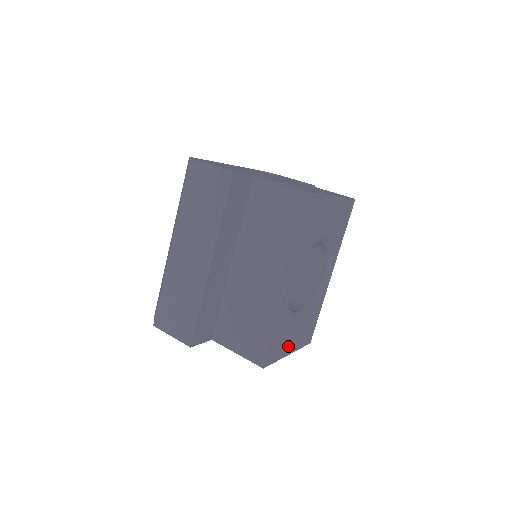
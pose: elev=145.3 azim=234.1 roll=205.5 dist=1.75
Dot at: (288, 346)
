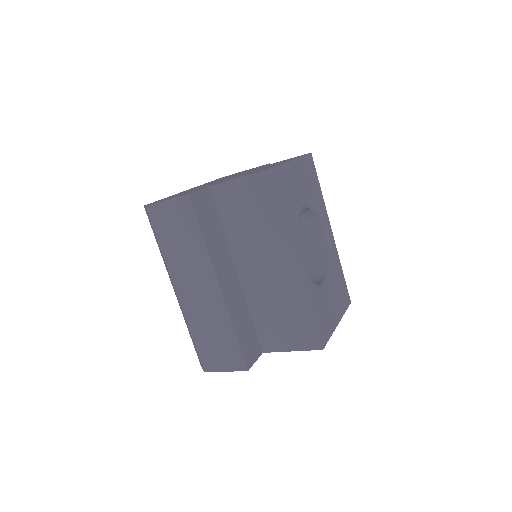
Dot at: (333, 317)
